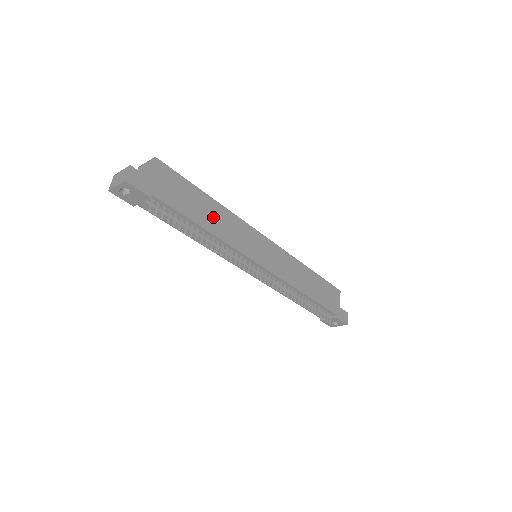
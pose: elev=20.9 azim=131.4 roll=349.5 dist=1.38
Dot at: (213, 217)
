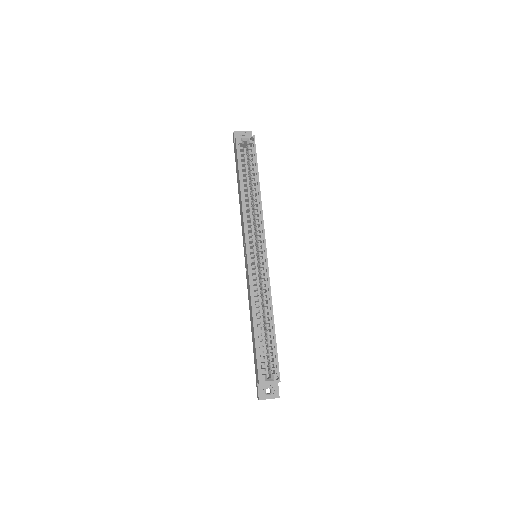
Dot at: occluded
